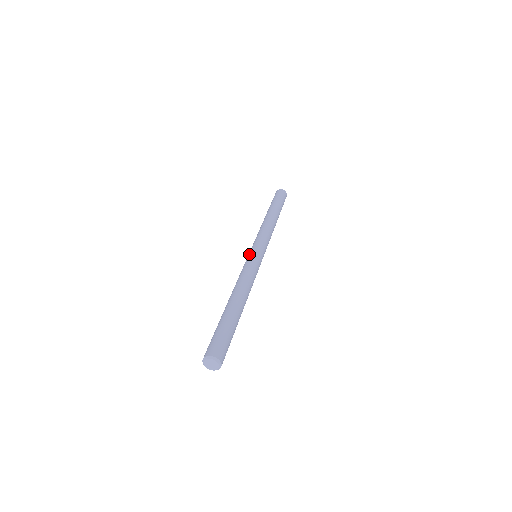
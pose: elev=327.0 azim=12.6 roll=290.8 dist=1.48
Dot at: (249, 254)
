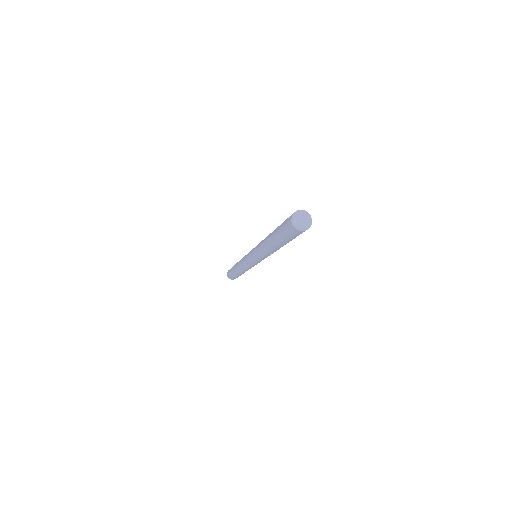
Dot at: (251, 250)
